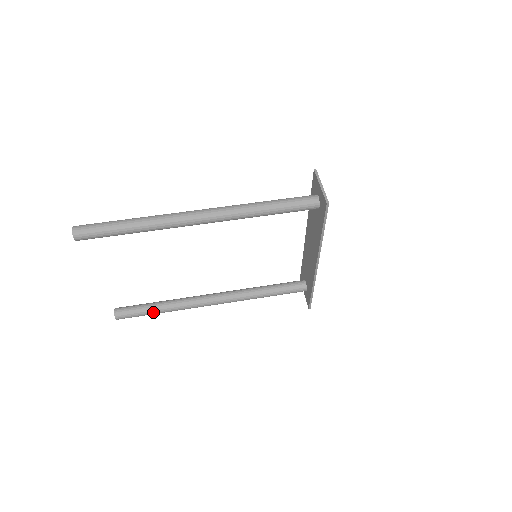
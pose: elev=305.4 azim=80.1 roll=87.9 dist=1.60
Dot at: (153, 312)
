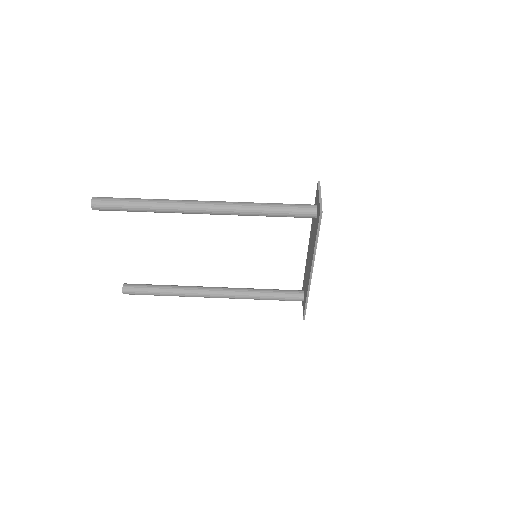
Dot at: (157, 293)
